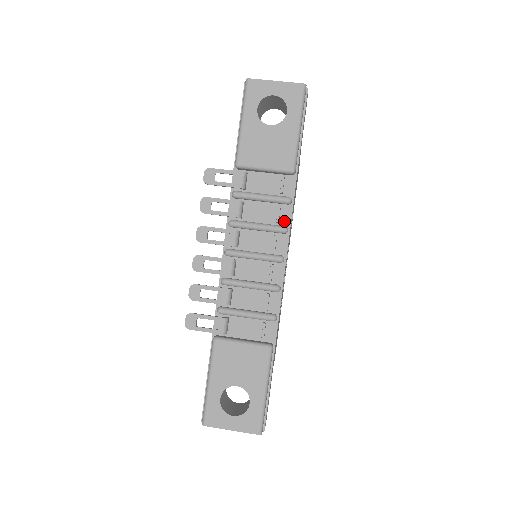
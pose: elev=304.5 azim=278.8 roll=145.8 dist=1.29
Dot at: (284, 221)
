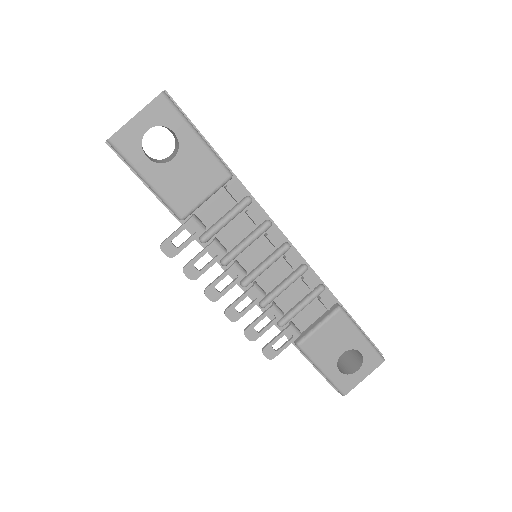
Dot at: (260, 218)
